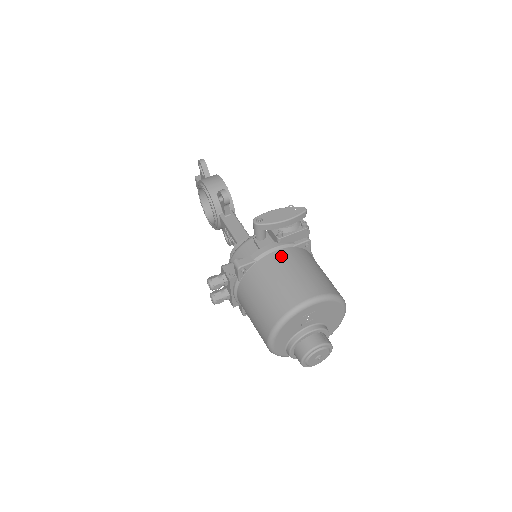
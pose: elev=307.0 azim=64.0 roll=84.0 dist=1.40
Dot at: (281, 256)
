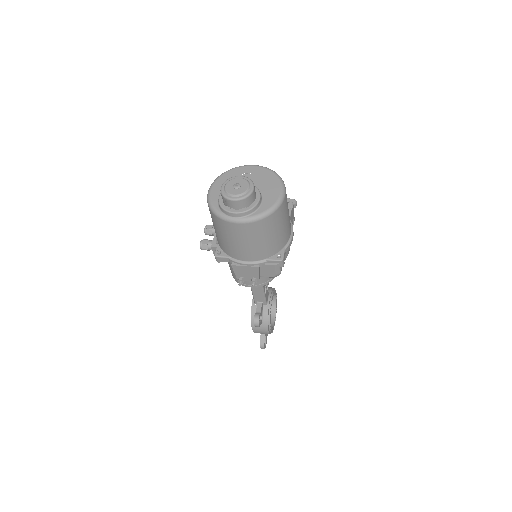
Dot at: occluded
